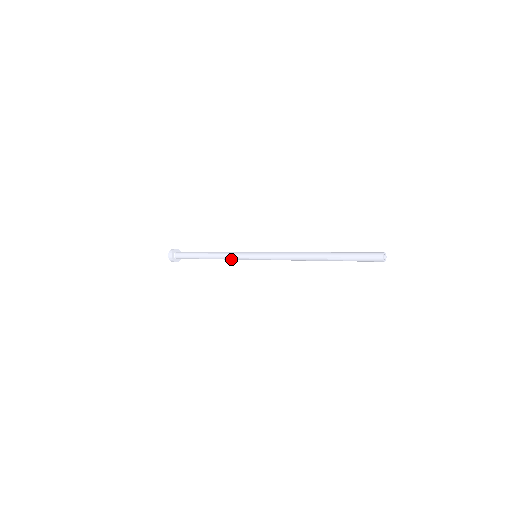
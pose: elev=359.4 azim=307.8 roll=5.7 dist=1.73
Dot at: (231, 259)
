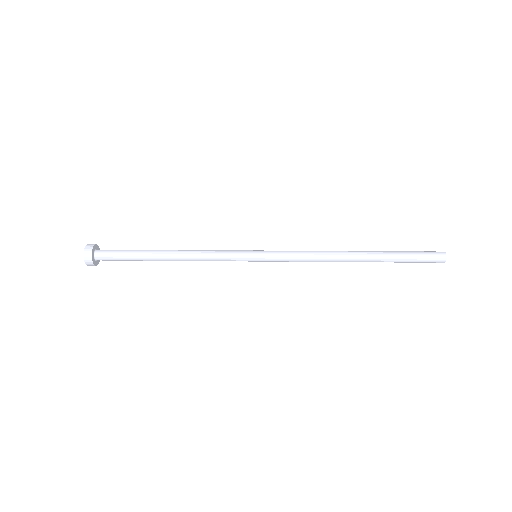
Dot at: (211, 260)
